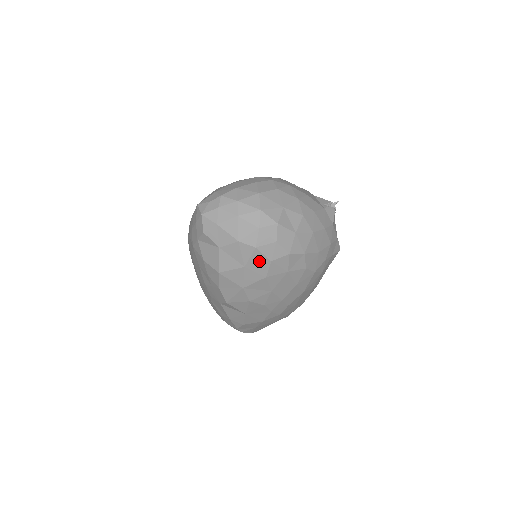
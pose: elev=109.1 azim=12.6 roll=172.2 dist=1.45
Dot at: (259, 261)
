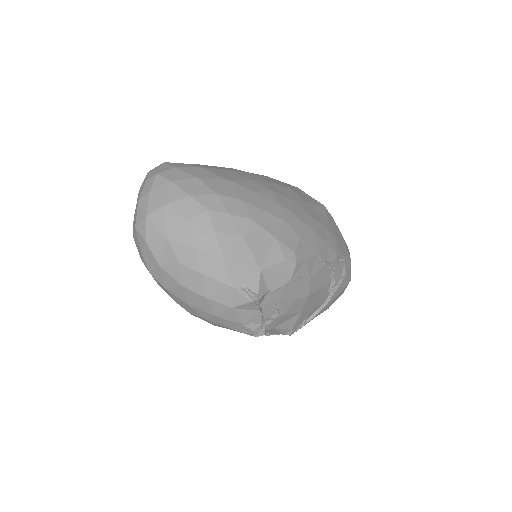
Dot at: occluded
